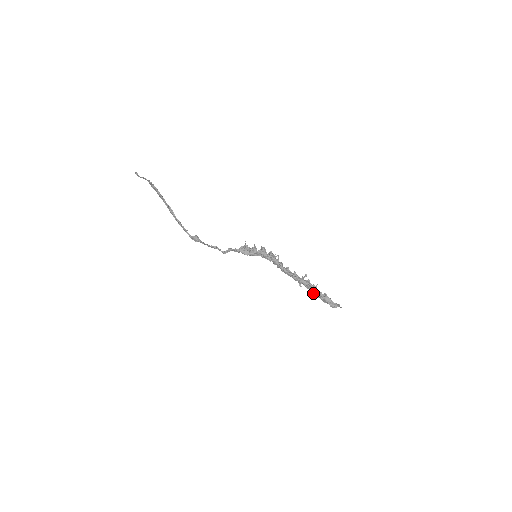
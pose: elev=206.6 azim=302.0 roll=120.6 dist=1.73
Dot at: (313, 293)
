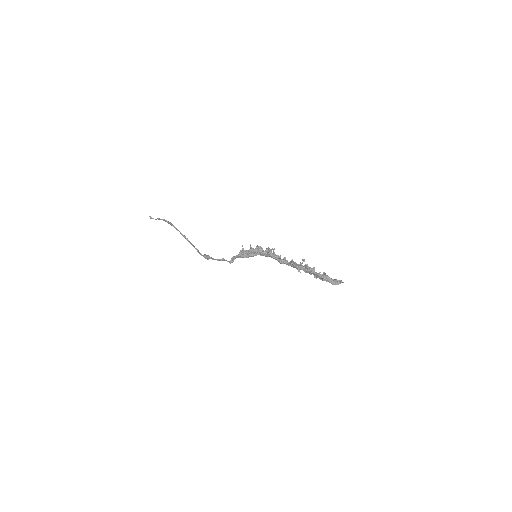
Dot at: occluded
